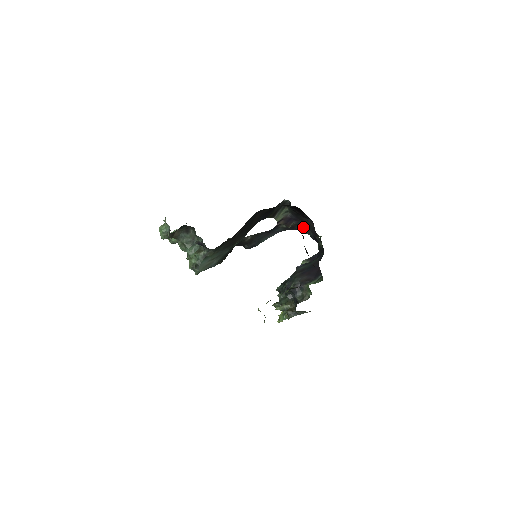
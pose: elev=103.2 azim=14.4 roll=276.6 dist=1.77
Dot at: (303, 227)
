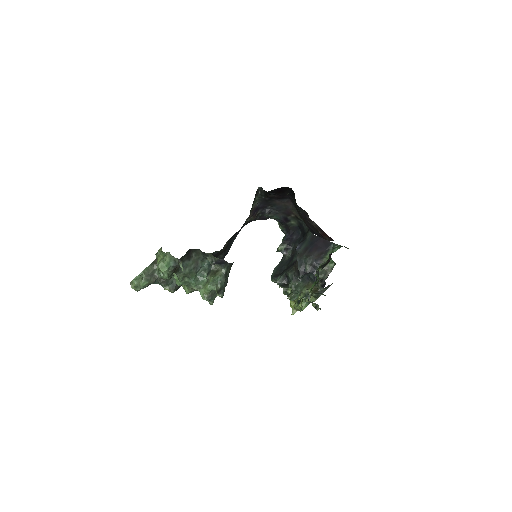
Dot at: (270, 213)
